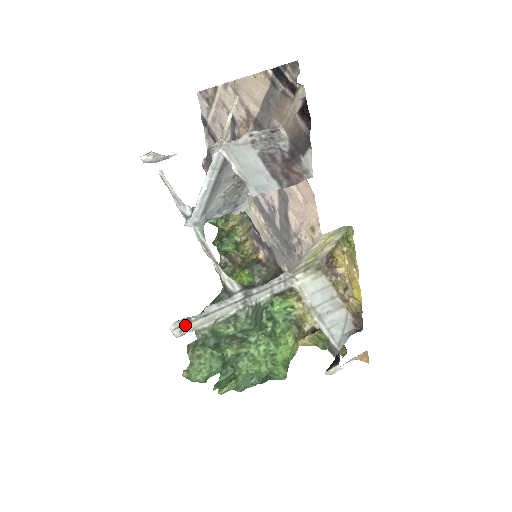
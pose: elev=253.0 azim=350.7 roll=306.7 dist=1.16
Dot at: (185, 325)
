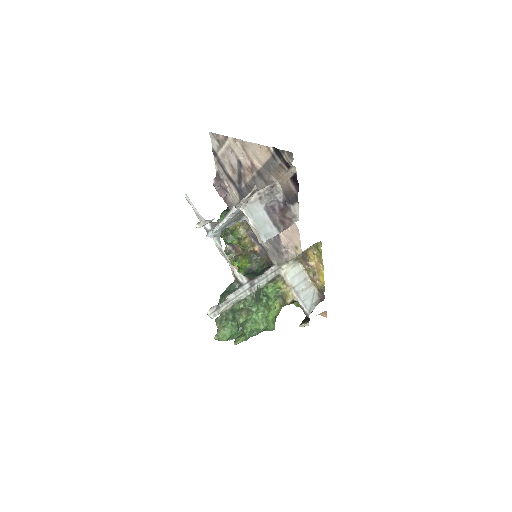
Dot at: (216, 311)
